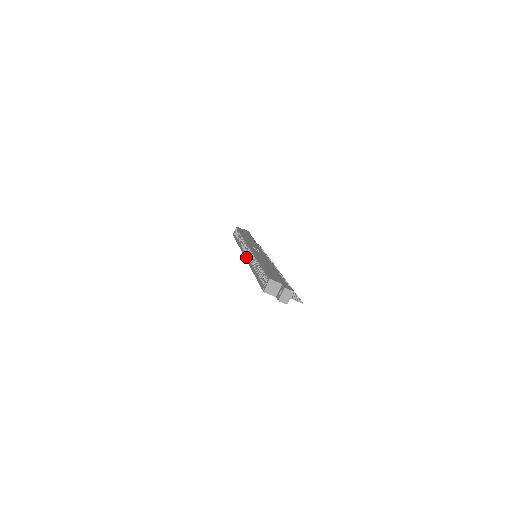
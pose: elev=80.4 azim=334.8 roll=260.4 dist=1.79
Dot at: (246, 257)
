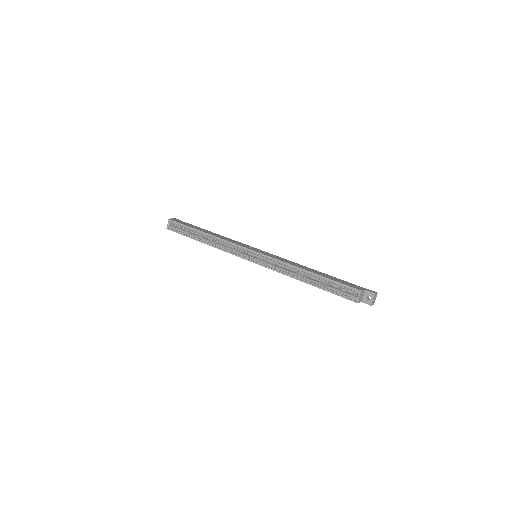
Dot at: (256, 262)
